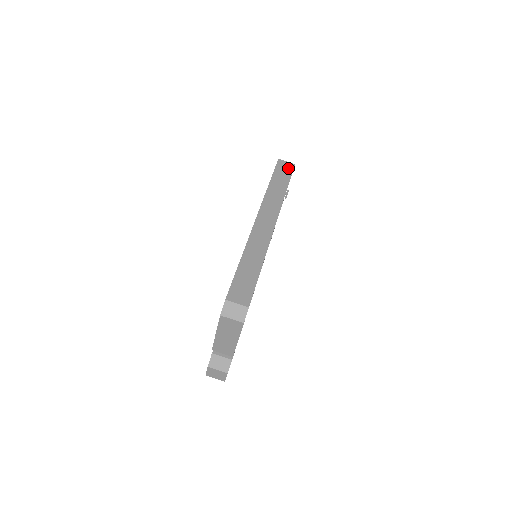
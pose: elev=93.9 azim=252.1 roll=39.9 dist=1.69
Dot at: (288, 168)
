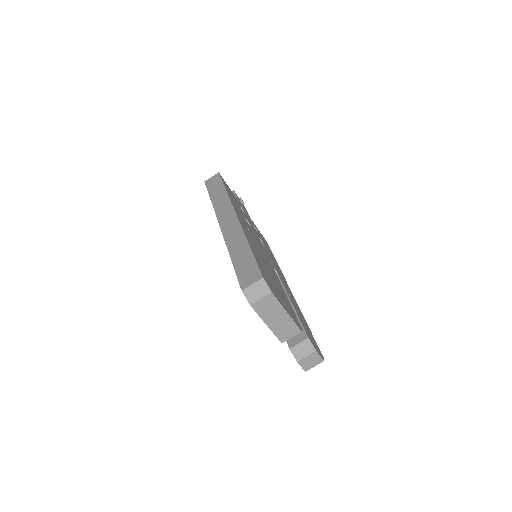
Dot at: (216, 179)
